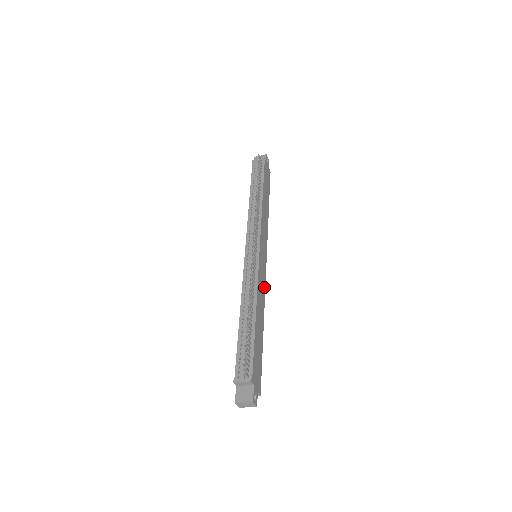
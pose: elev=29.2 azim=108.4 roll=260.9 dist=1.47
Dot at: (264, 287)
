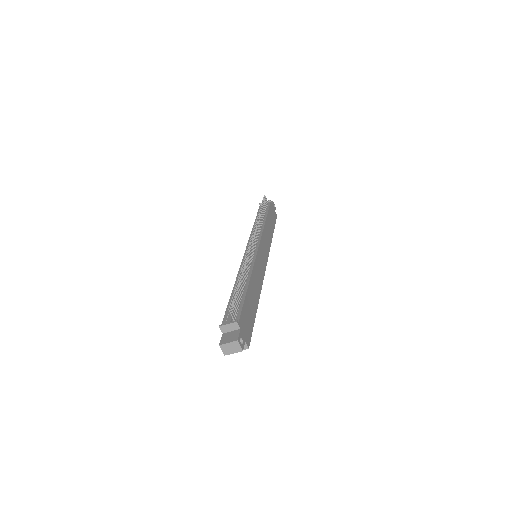
Dot at: (262, 277)
